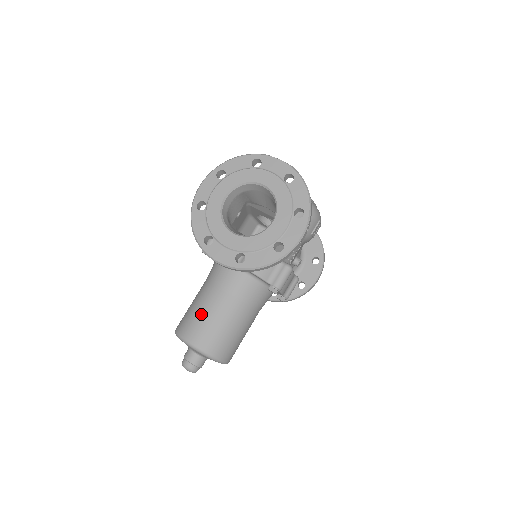
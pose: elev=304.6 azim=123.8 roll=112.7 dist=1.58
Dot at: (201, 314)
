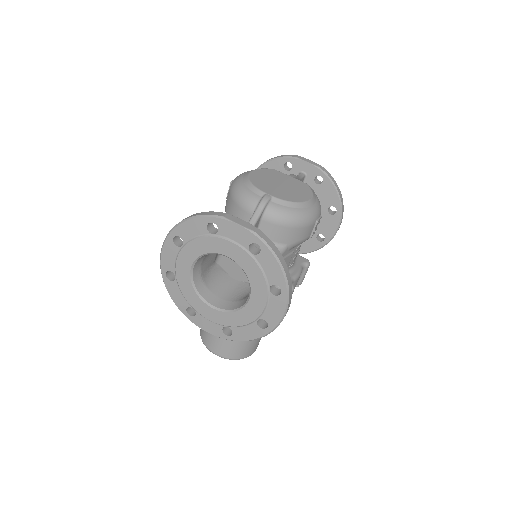
Dot at: occluded
